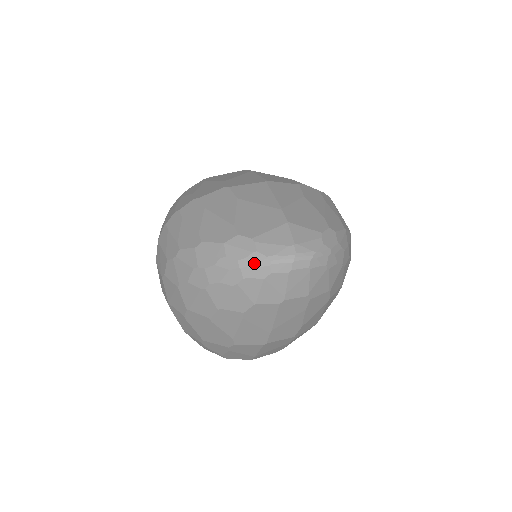
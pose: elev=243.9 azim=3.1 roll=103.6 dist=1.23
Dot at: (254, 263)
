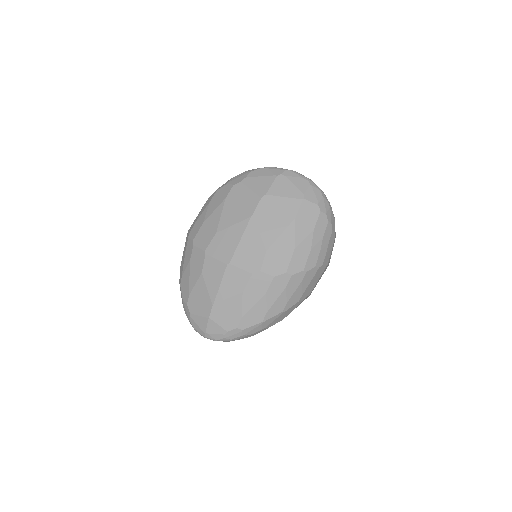
Dot at: (190, 323)
